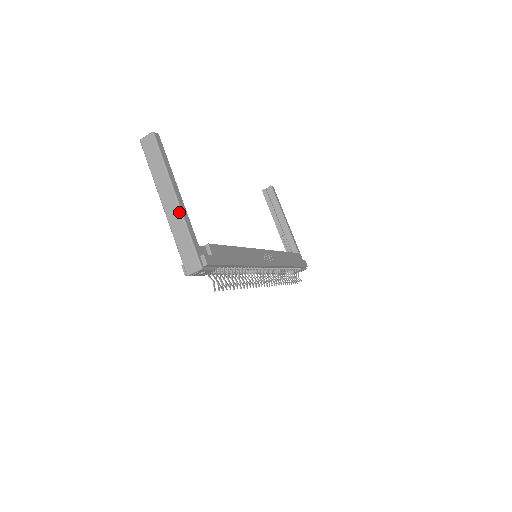
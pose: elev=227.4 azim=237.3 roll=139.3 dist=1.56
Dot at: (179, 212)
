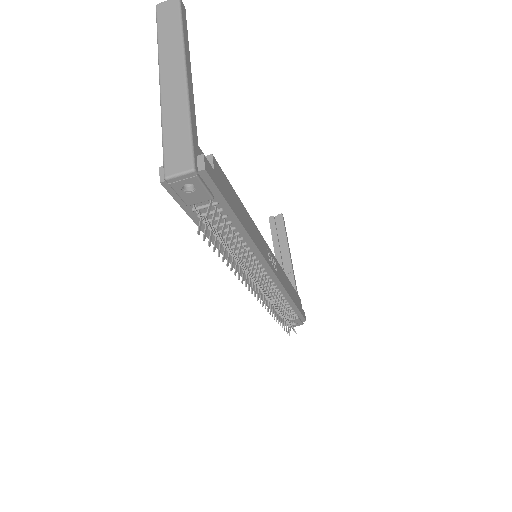
Dot at: (183, 90)
